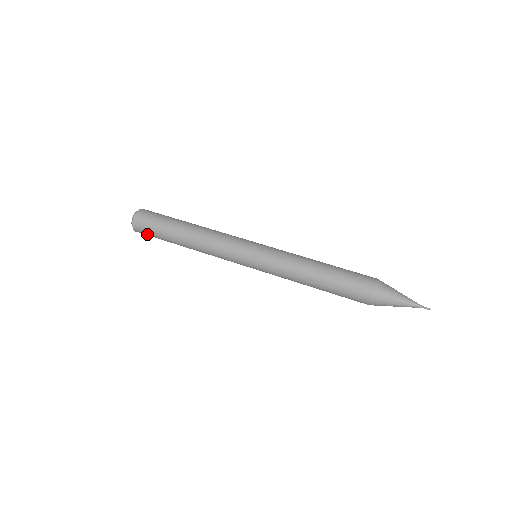
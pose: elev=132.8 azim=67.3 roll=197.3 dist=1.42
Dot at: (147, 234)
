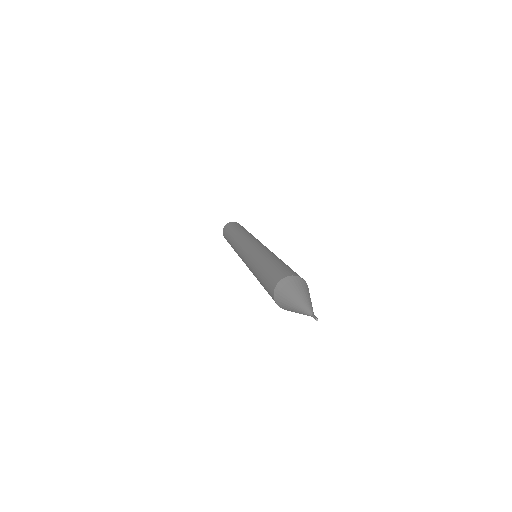
Dot at: (225, 233)
